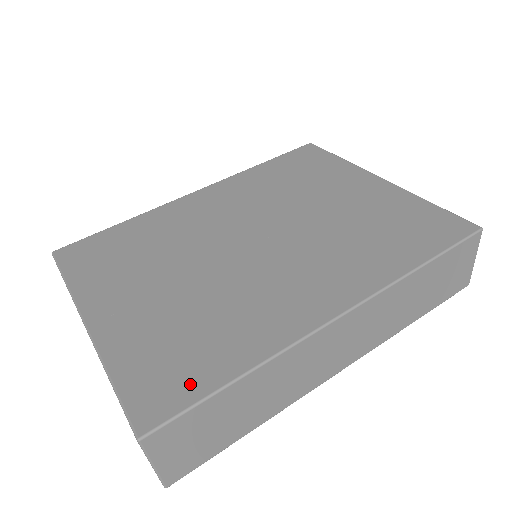
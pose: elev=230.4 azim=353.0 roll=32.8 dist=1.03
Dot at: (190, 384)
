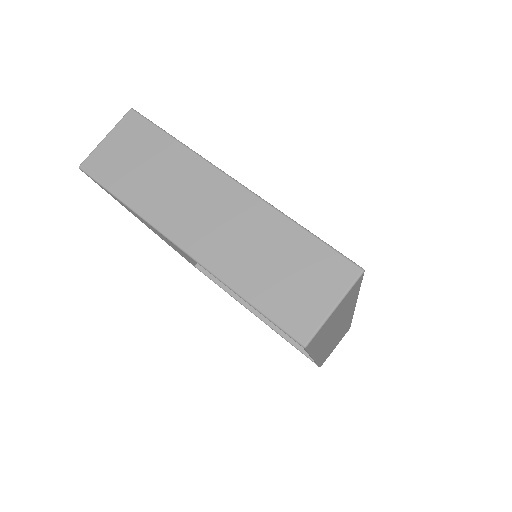
Dot at: occluded
